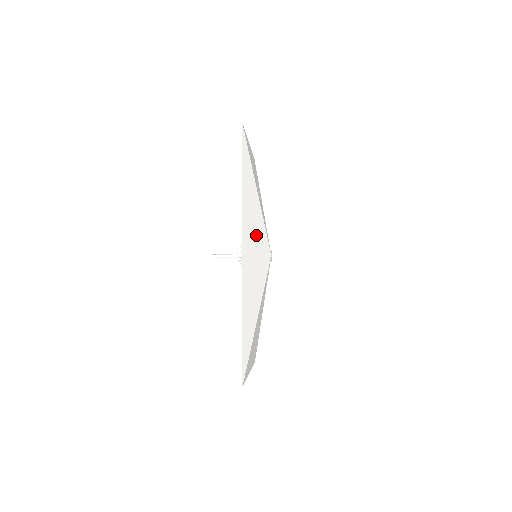
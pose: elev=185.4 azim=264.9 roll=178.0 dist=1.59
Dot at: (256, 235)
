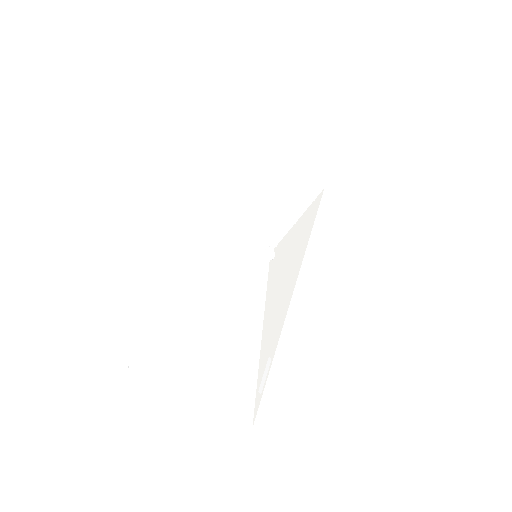
Dot at: (239, 214)
